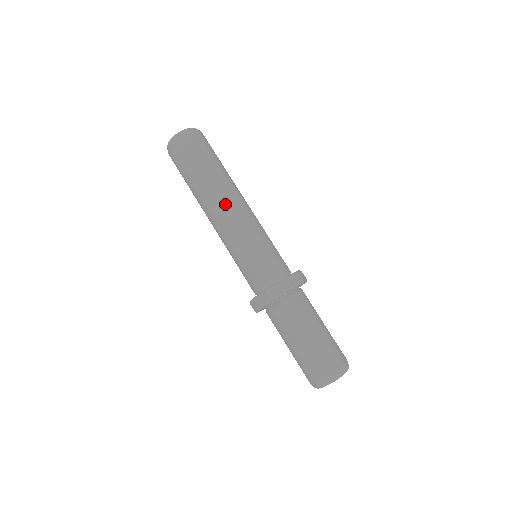
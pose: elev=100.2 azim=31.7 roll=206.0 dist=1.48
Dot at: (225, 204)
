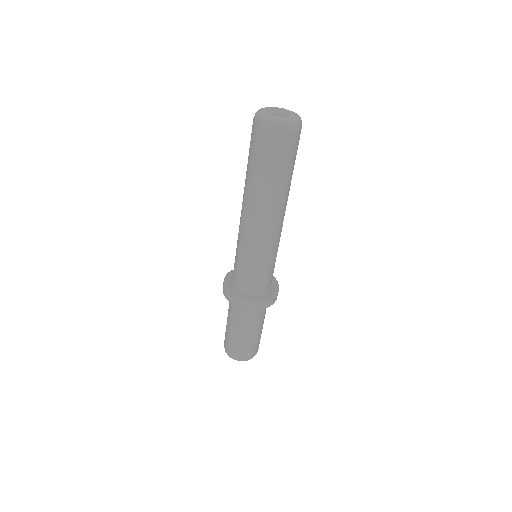
Dot at: (254, 217)
